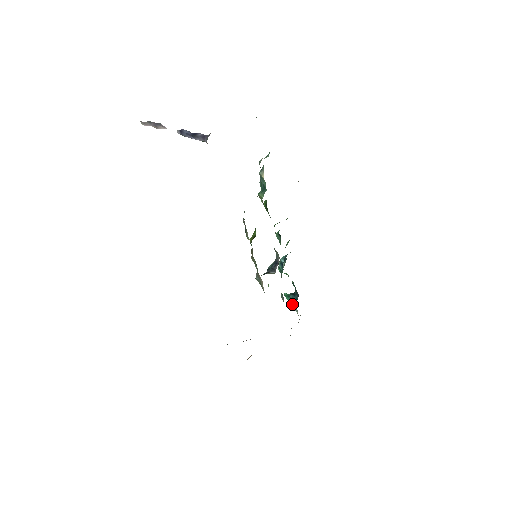
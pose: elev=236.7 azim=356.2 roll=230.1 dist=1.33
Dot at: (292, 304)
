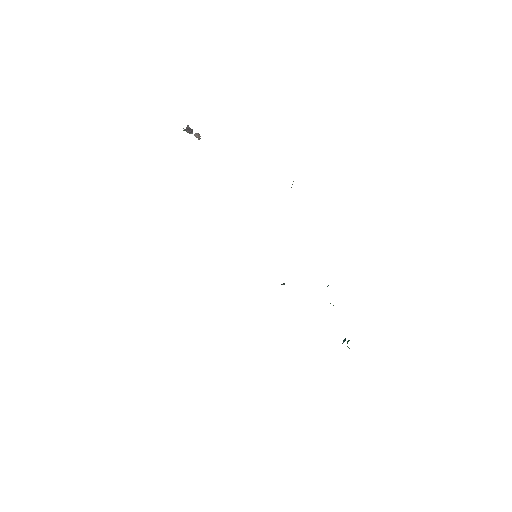
Dot at: occluded
